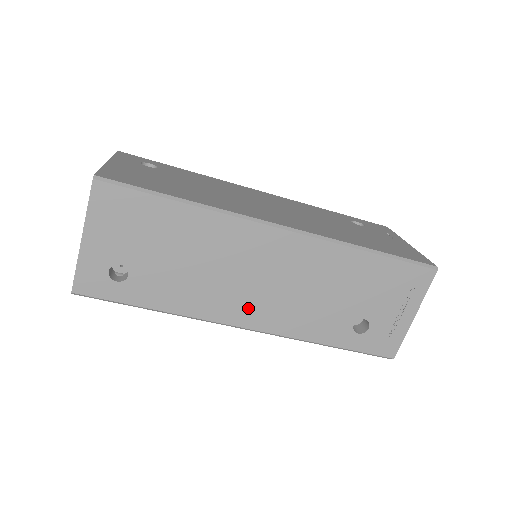
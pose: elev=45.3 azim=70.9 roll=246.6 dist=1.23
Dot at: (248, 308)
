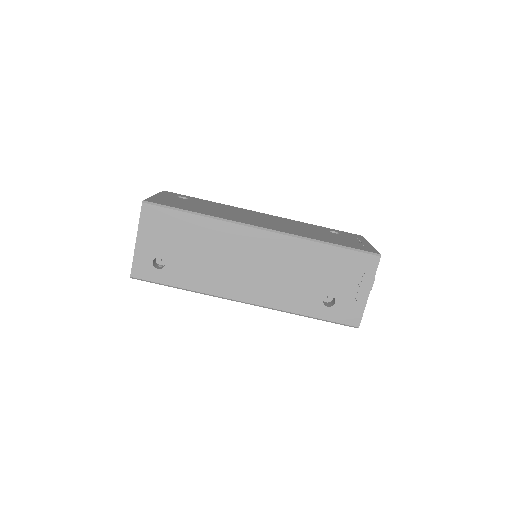
Dot at: (245, 287)
